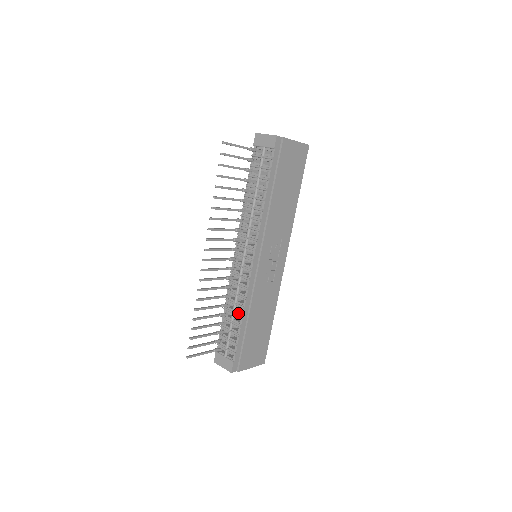
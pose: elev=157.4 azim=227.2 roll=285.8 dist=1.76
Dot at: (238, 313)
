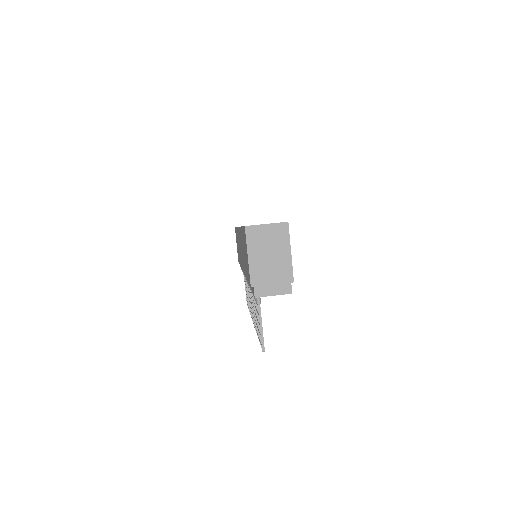
Dot at: occluded
